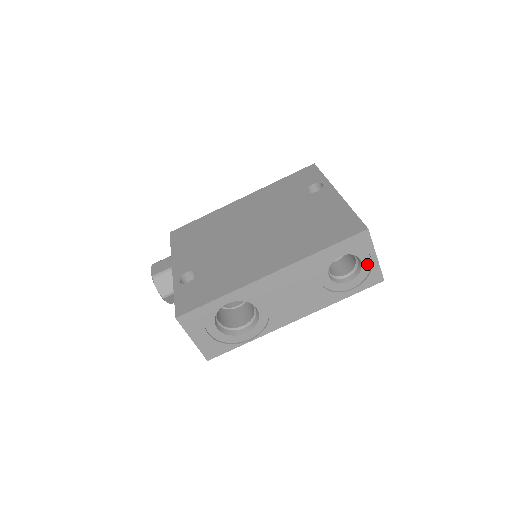
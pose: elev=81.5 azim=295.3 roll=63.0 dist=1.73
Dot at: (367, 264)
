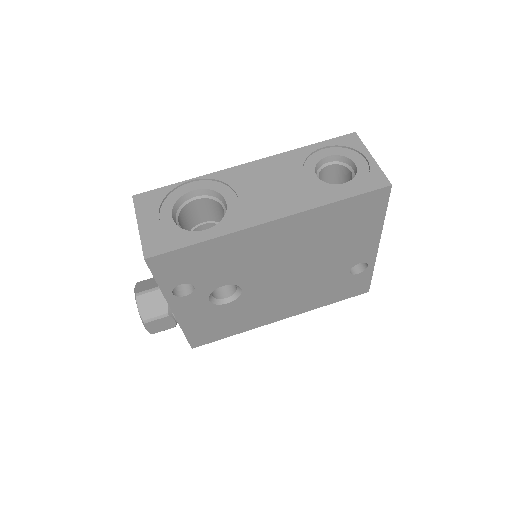
Dot at: (364, 167)
